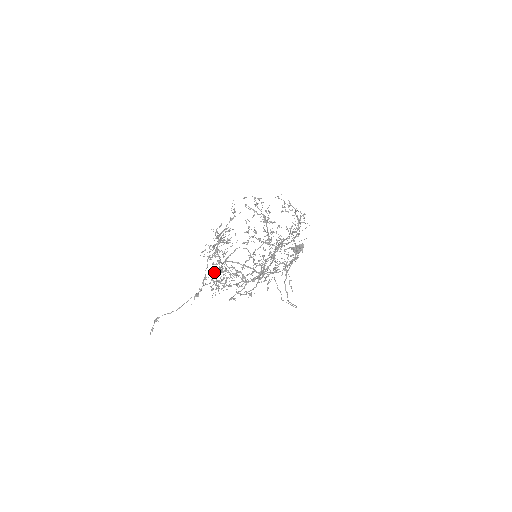
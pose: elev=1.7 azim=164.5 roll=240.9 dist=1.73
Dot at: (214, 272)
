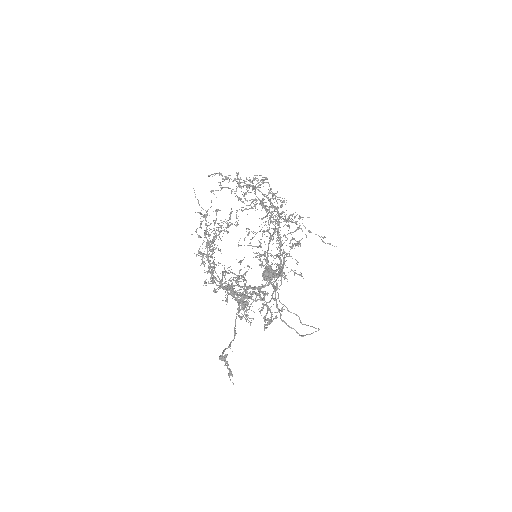
Dot at: occluded
